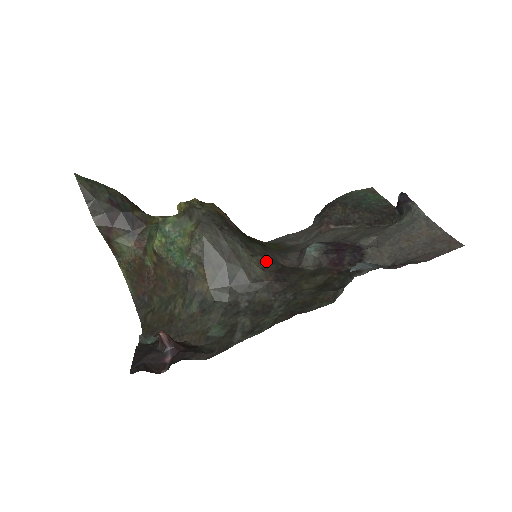
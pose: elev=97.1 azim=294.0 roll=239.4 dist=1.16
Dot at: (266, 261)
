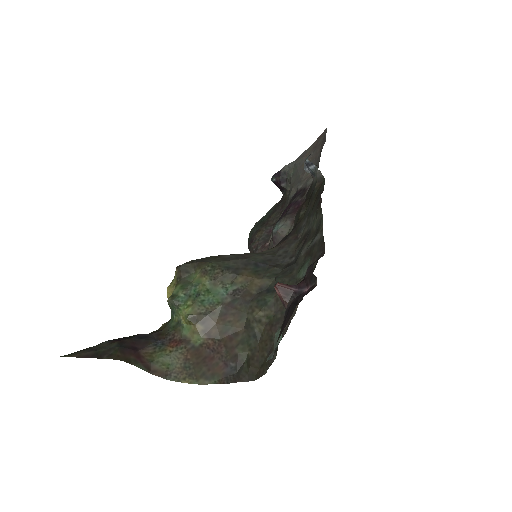
Dot at: occluded
